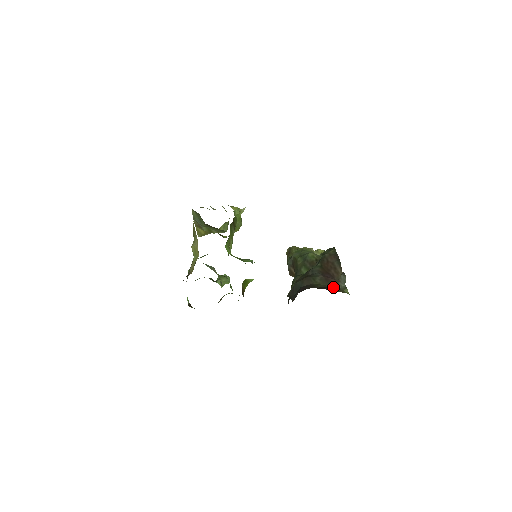
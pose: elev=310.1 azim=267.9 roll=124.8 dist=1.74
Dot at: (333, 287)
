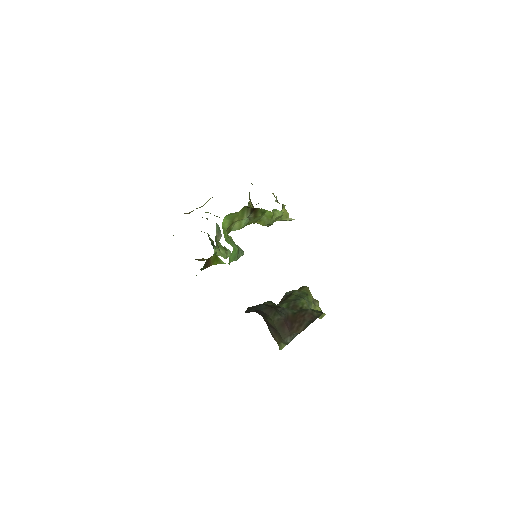
Dot at: (279, 333)
